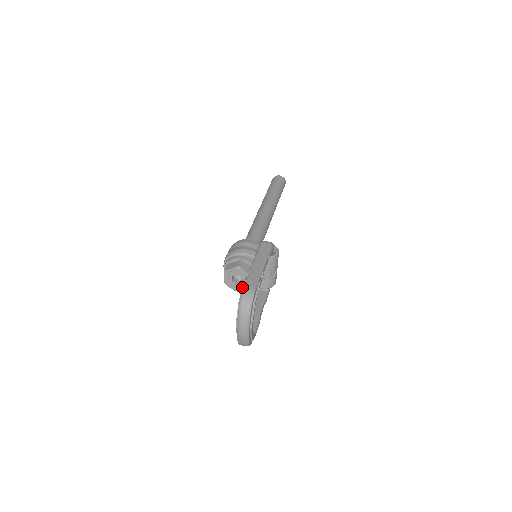
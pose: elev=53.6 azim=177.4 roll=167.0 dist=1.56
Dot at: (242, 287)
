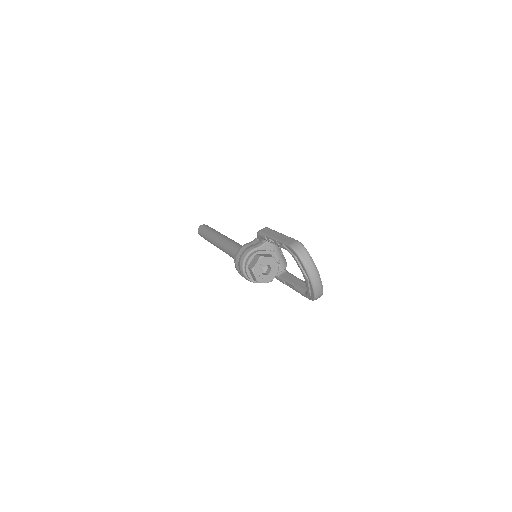
Dot at: (286, 249)
